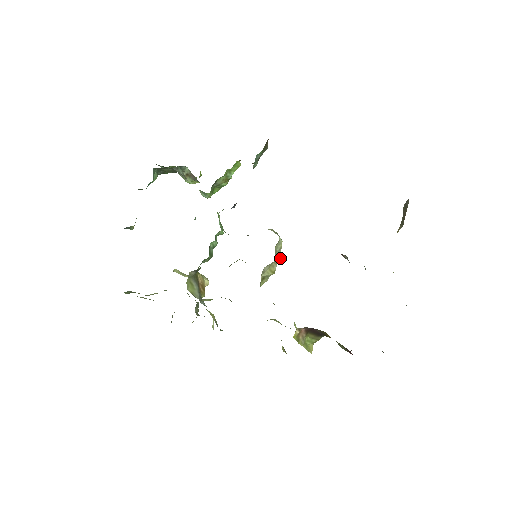
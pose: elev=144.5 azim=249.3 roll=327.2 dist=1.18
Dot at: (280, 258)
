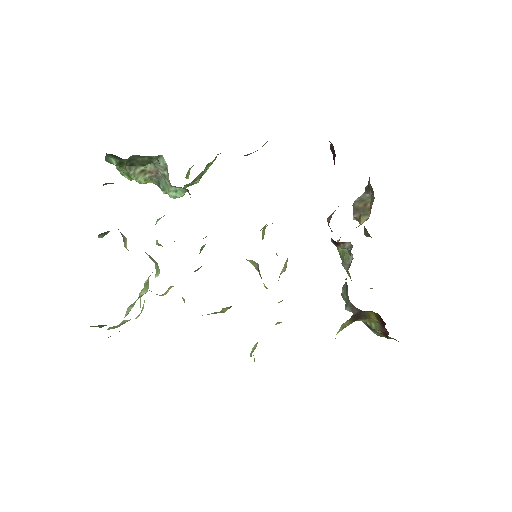
Dot at: occluded
